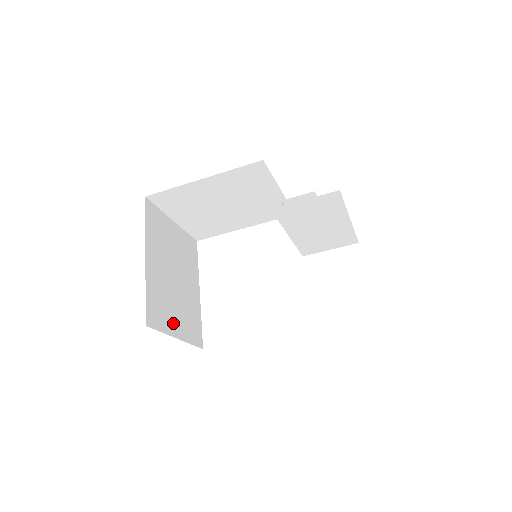
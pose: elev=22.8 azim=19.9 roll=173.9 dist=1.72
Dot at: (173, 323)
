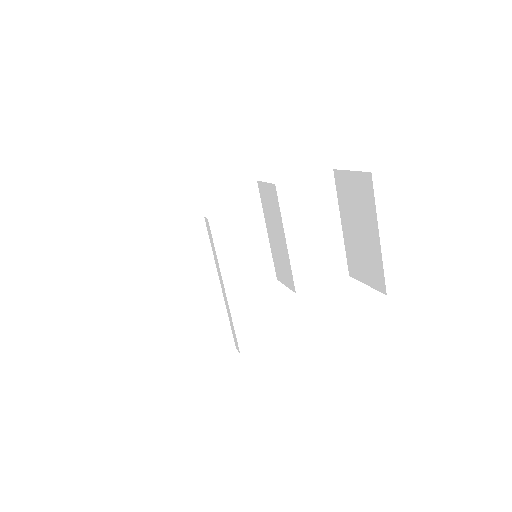
Dot at: occluded
